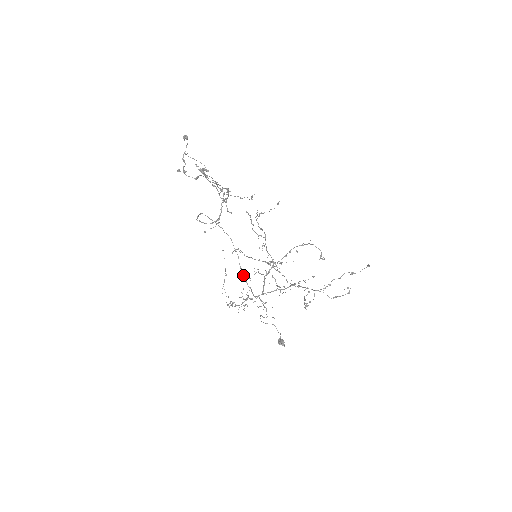
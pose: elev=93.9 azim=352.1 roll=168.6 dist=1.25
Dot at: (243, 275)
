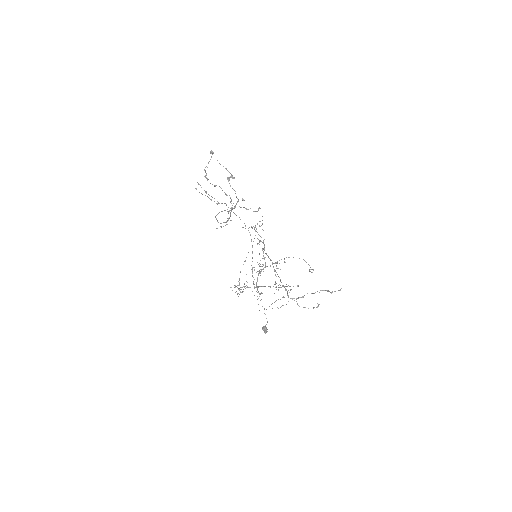
Dot at: occluded
